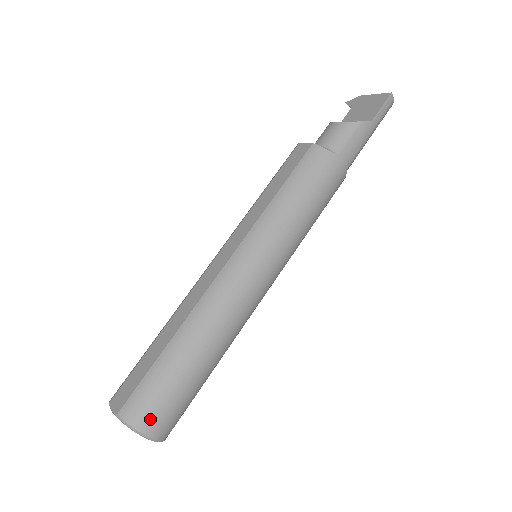
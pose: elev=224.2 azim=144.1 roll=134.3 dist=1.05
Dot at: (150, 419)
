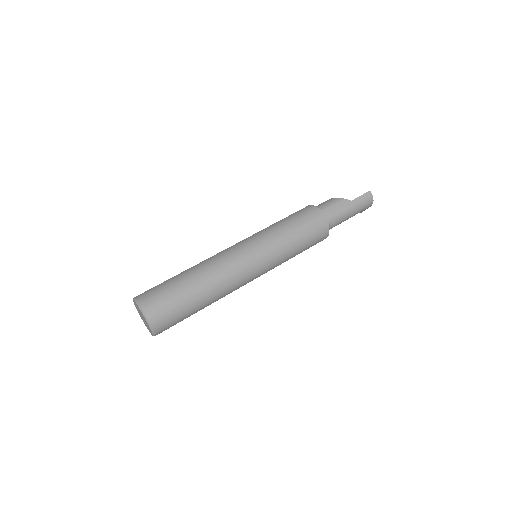
Dot at: (150, 302)
